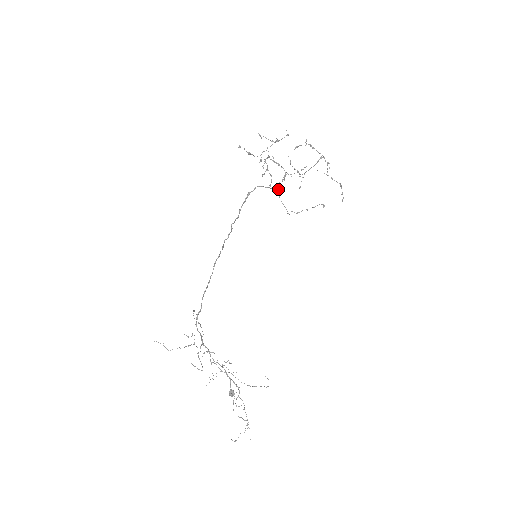
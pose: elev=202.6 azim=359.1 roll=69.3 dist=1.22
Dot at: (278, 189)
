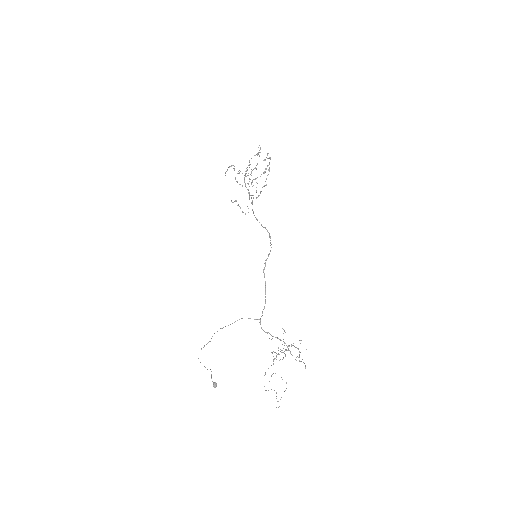
Dot at: occluded
